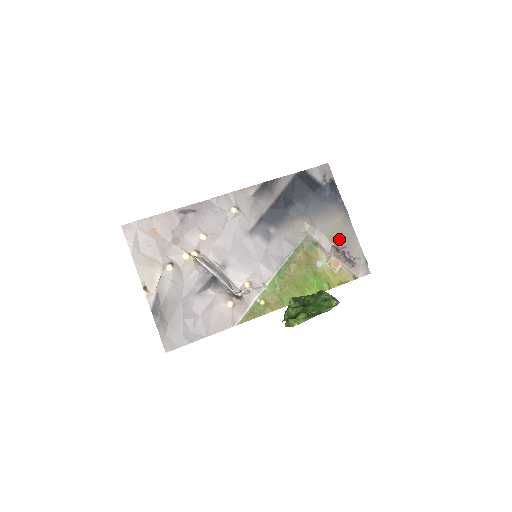
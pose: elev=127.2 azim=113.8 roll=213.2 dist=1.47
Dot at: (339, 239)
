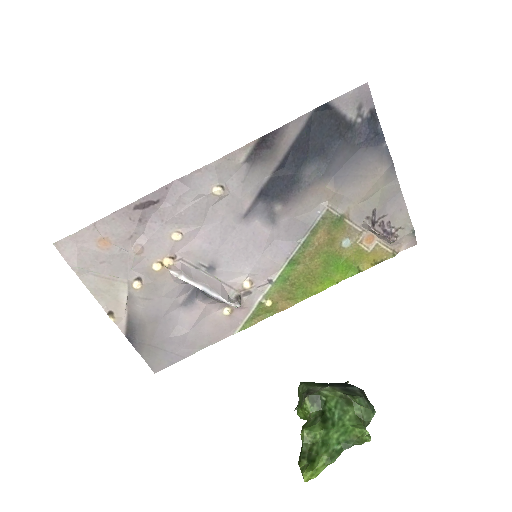
Dot at: (377, 205)
